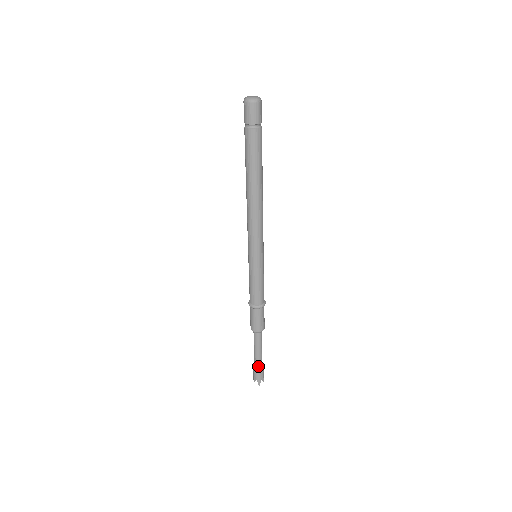
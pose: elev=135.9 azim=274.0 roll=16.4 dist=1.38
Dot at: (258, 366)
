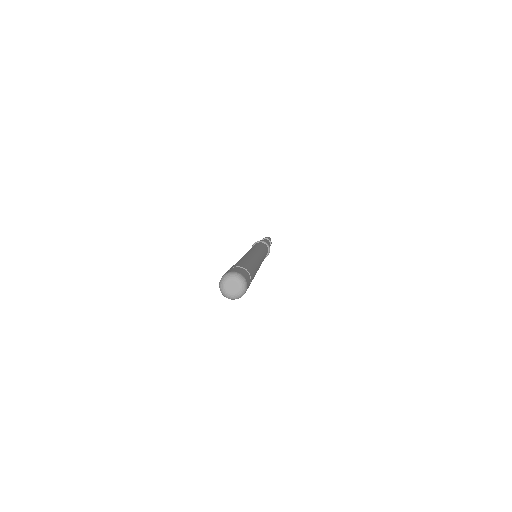
Dot at: occluded
